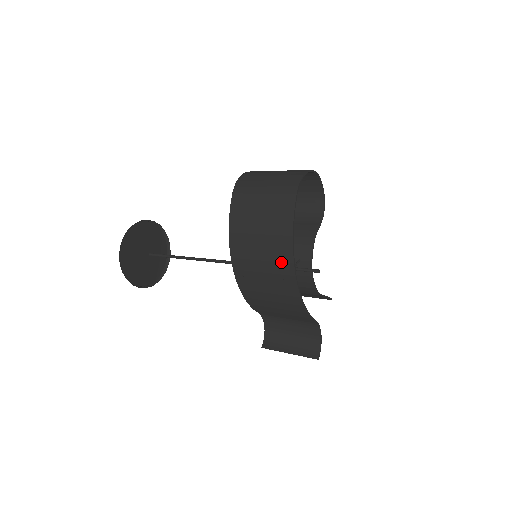
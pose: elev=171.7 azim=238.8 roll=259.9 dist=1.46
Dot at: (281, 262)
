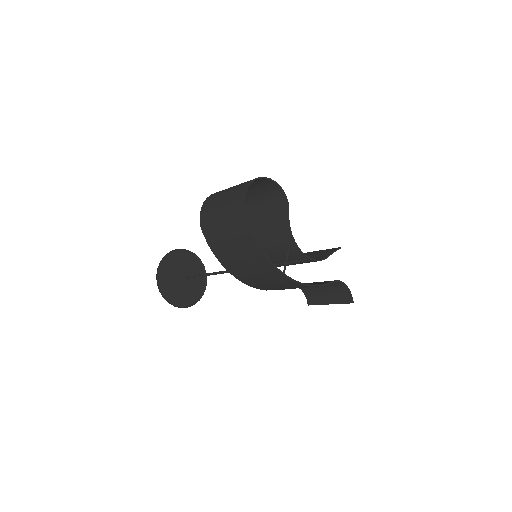
Dot at: (270, 273)
